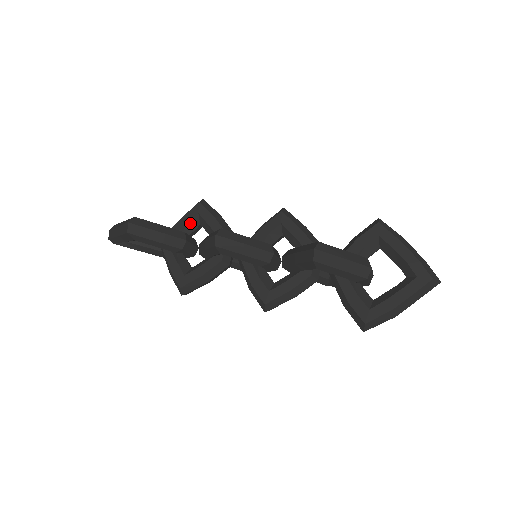
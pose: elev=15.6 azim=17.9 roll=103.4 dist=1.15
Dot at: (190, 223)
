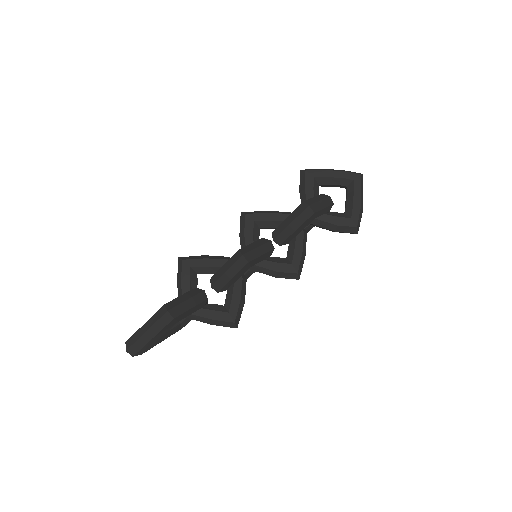
Dot at: (191, 279)
